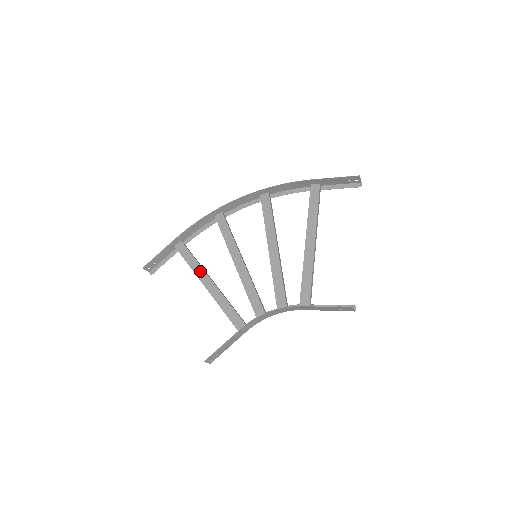
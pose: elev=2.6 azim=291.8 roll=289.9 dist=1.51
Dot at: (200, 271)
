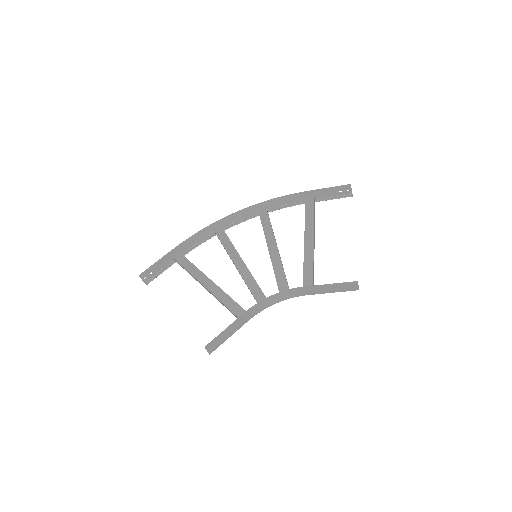
Dot at: (199, 274)
